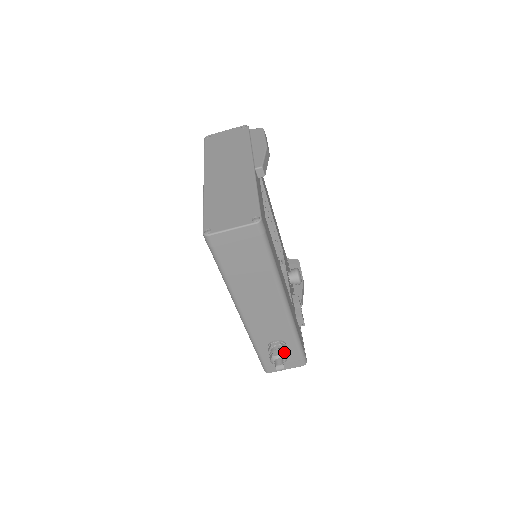
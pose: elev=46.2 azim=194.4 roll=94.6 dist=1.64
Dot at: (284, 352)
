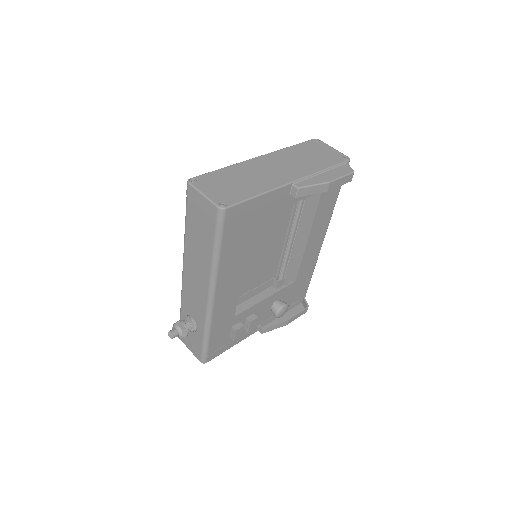
Dot at: (186, 331)
